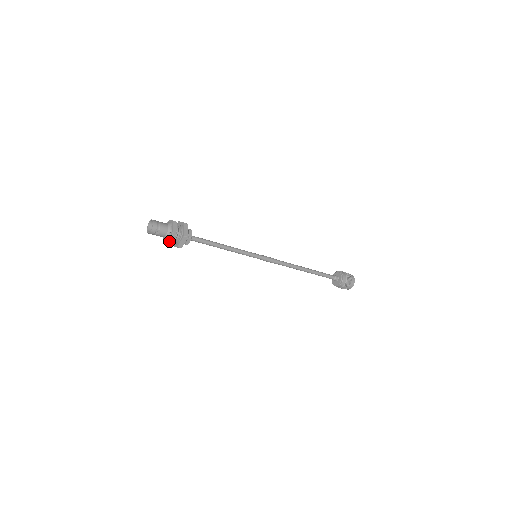
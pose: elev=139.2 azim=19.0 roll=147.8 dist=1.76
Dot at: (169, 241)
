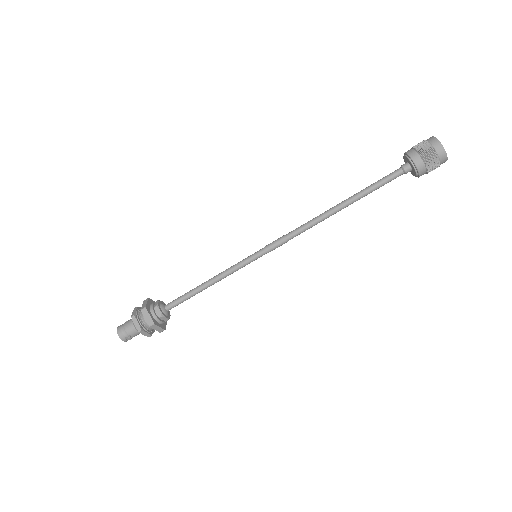
Dot at: (147, 336)
